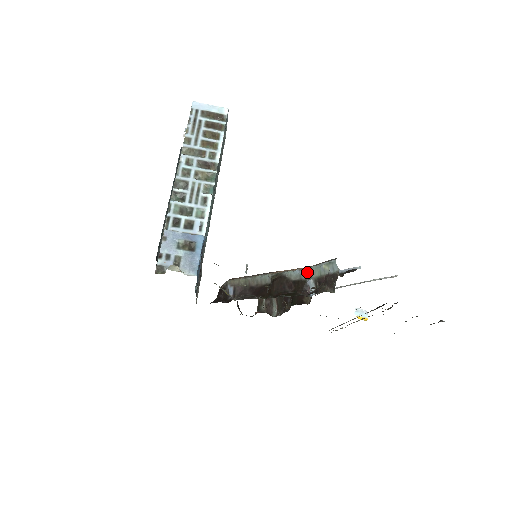
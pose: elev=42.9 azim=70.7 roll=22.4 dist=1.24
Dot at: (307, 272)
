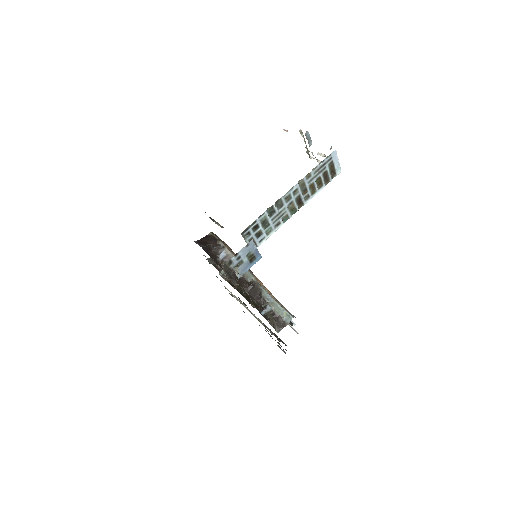
Dot at: (273, 302)
